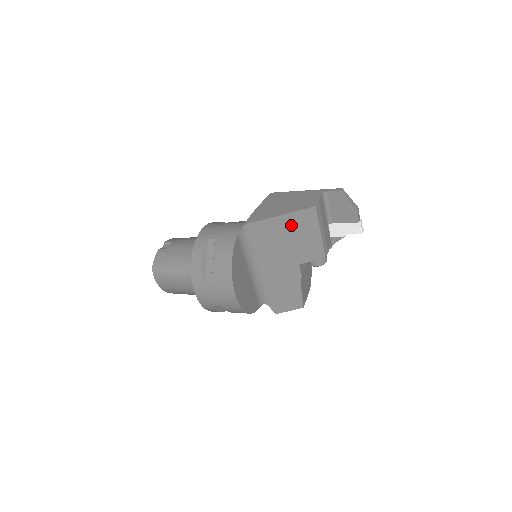
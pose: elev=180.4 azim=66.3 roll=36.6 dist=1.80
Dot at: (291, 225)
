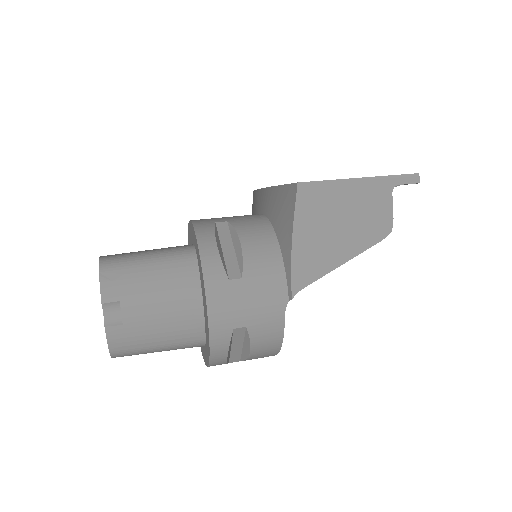
Dot at: occluded
